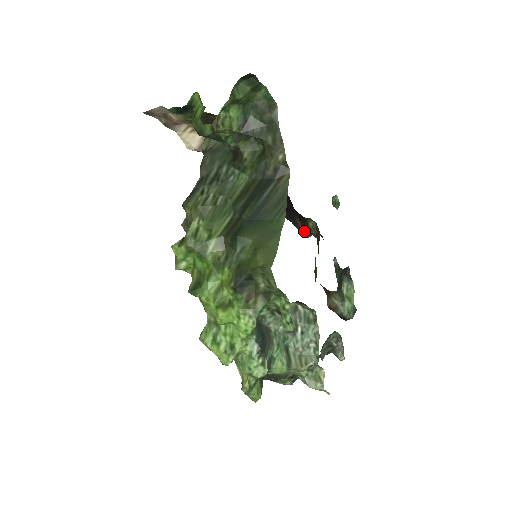
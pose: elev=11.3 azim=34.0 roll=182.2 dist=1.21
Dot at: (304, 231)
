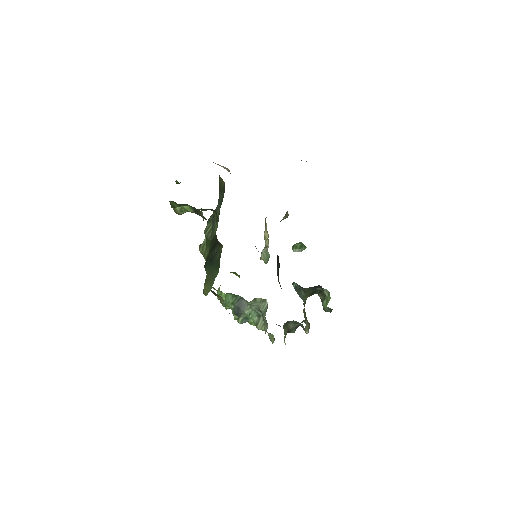
Dot at: occluded
